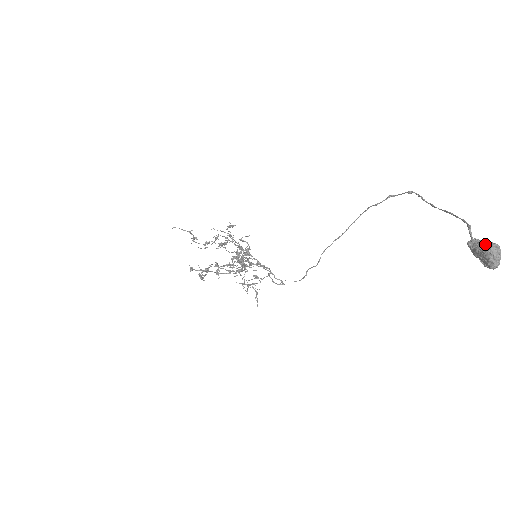
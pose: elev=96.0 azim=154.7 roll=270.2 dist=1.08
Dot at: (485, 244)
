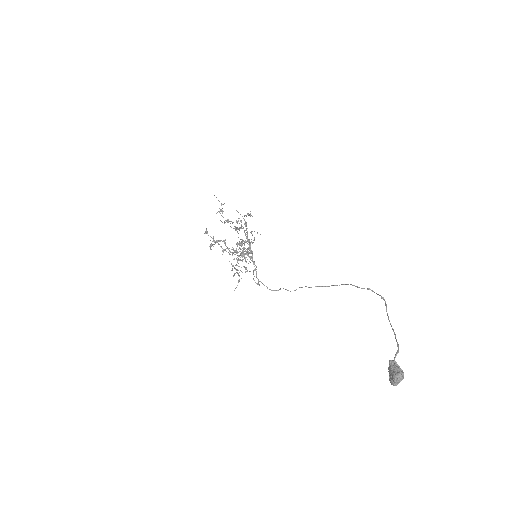
Dot at: (398, 369)
